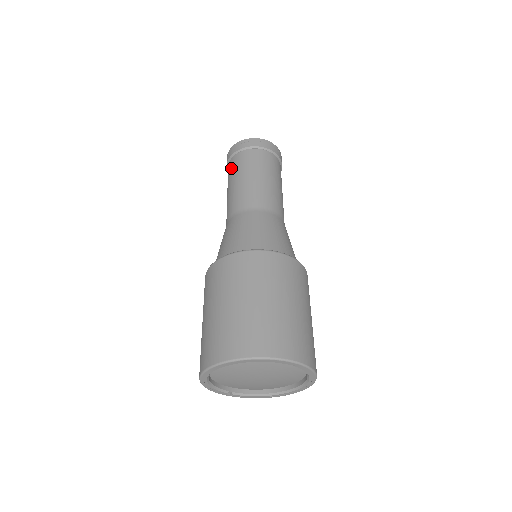
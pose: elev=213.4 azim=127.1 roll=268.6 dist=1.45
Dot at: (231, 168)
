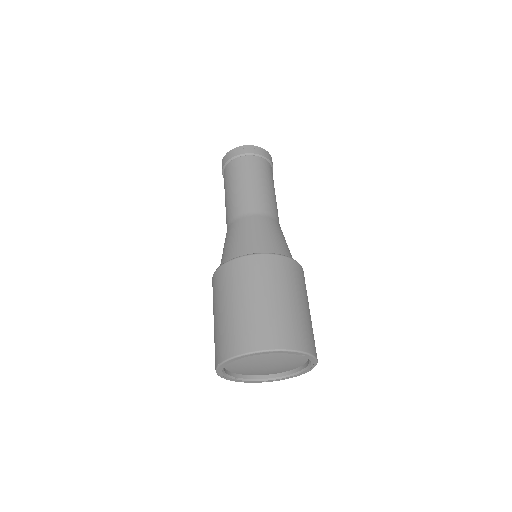
Dot at: (229, 172)
